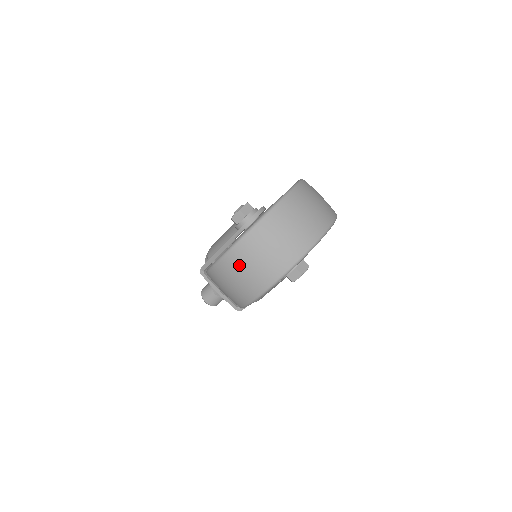
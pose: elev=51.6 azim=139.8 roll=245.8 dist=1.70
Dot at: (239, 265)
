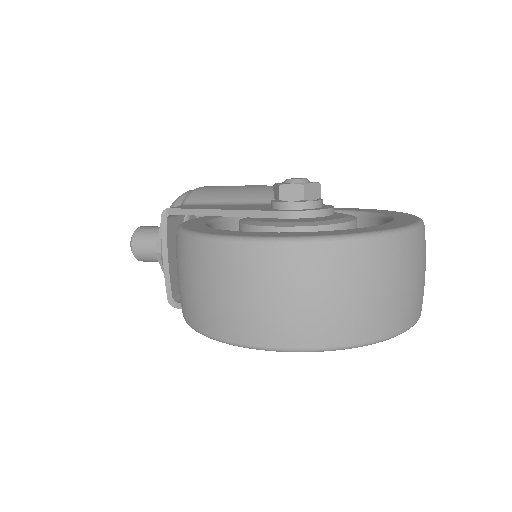
Dot at: (251, 277)
